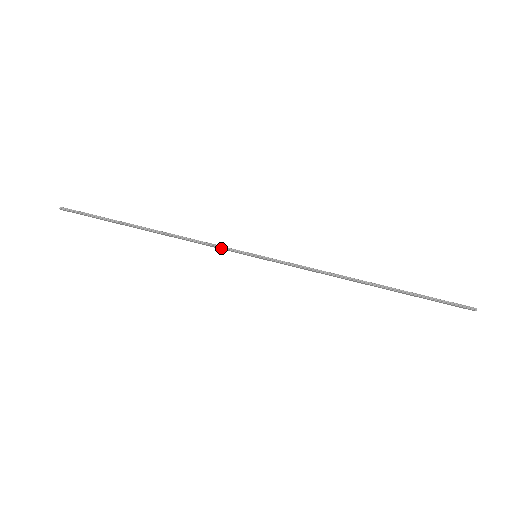
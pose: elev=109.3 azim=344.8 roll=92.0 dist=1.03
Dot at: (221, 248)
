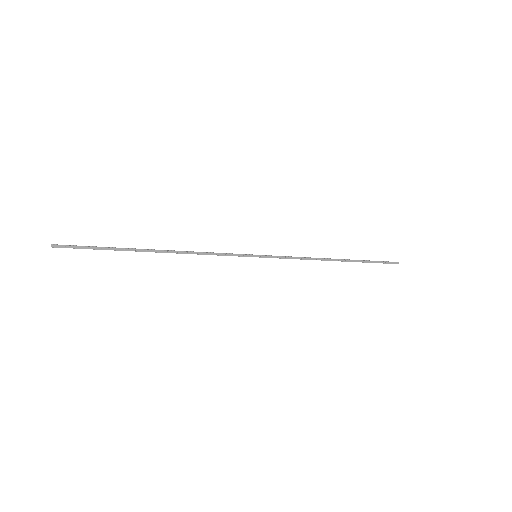
Dot at: (227, 254)
